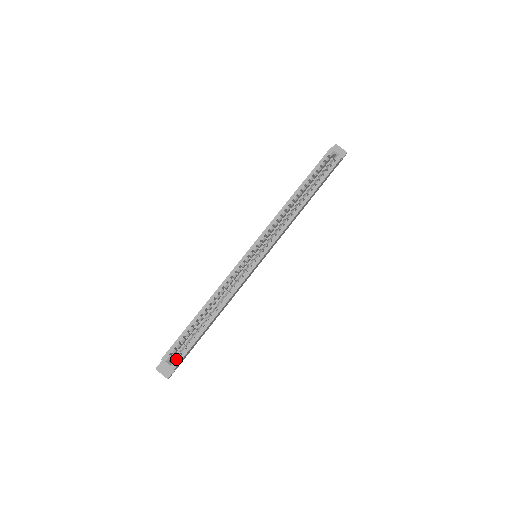
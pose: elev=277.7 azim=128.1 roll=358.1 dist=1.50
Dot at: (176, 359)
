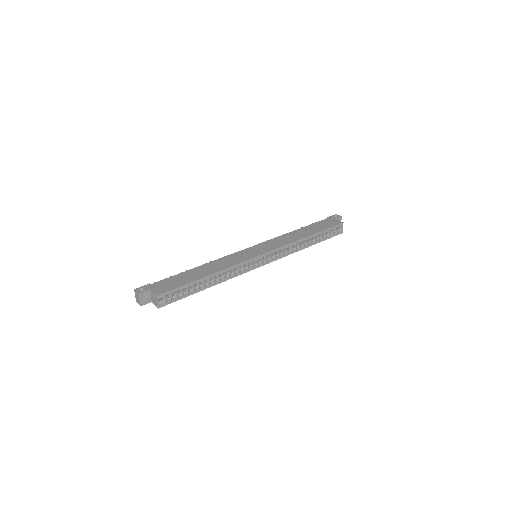
Dot at: (164, 300)
